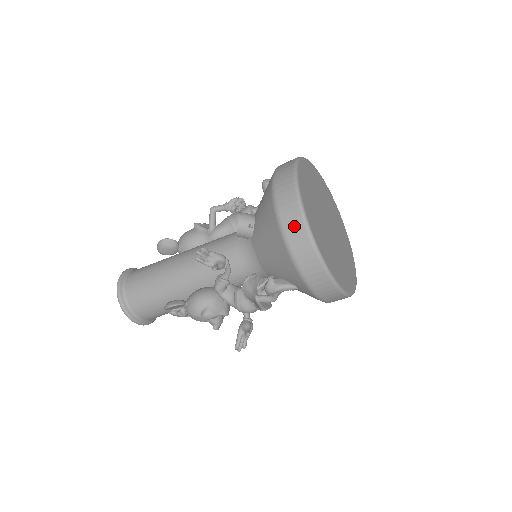
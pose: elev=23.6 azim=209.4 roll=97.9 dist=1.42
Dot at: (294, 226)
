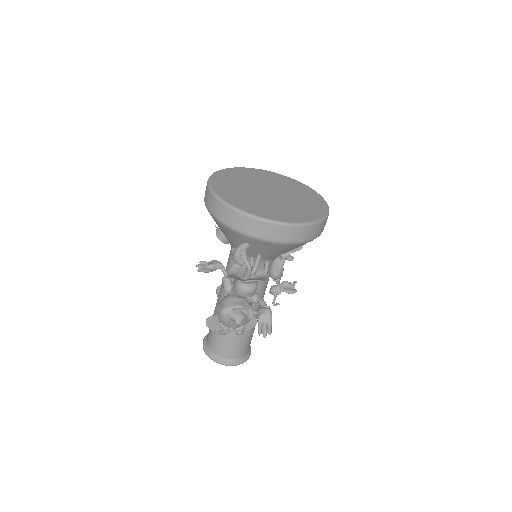
Dot at: (207, 196)
